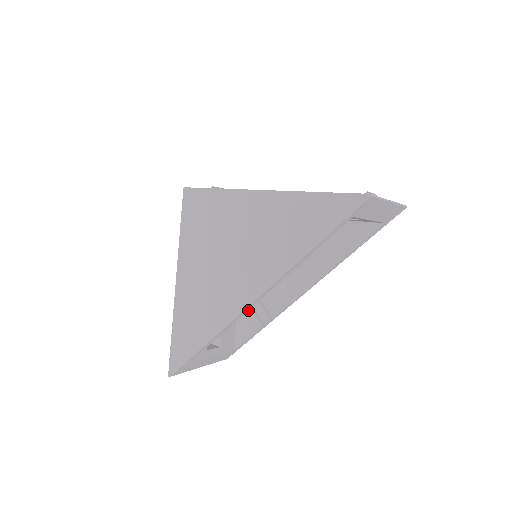
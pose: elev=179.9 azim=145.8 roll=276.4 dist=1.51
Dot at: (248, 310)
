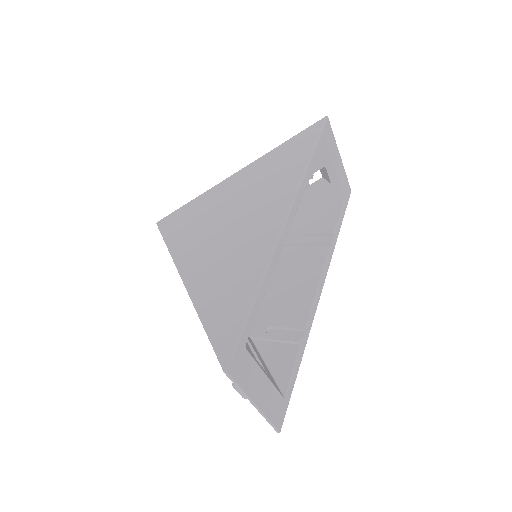
Dot at: (273, 344)
